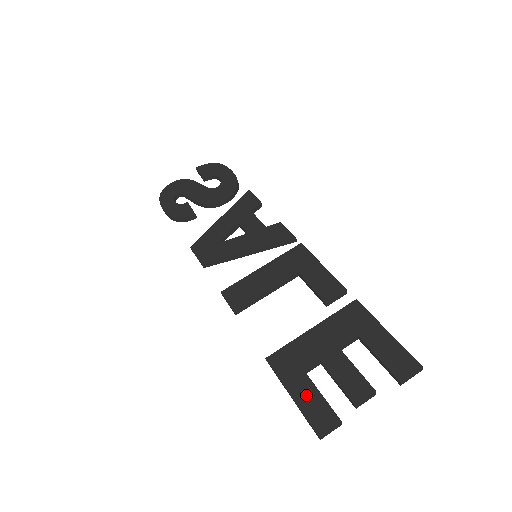
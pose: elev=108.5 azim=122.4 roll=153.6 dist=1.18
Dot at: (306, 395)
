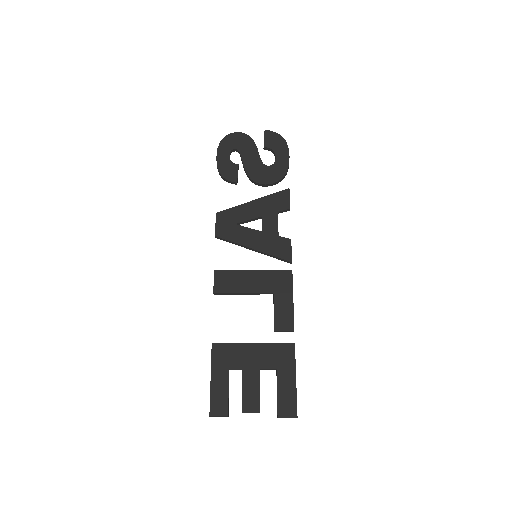
Dot at: (219, 386)
